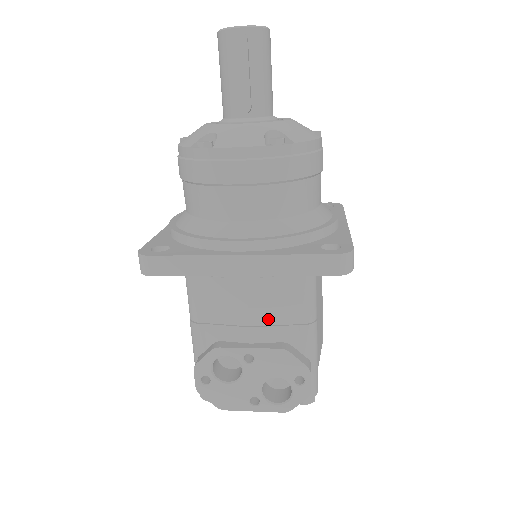
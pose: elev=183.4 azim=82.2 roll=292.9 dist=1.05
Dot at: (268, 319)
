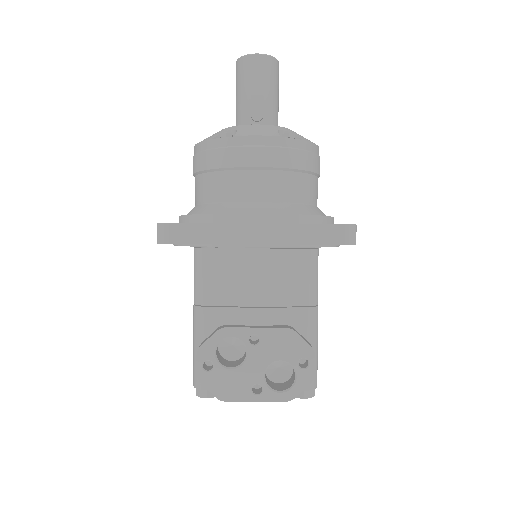
Dot at: (274, 300)
